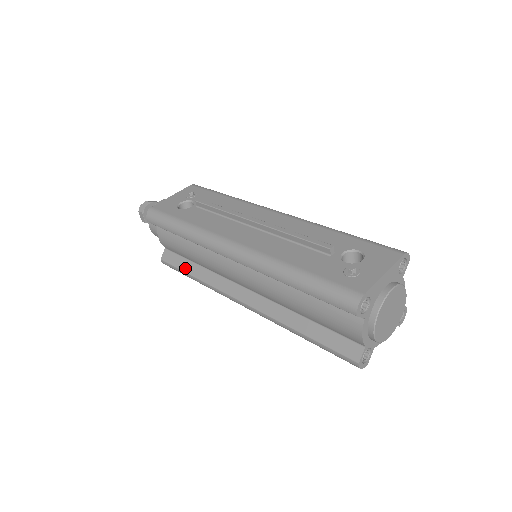
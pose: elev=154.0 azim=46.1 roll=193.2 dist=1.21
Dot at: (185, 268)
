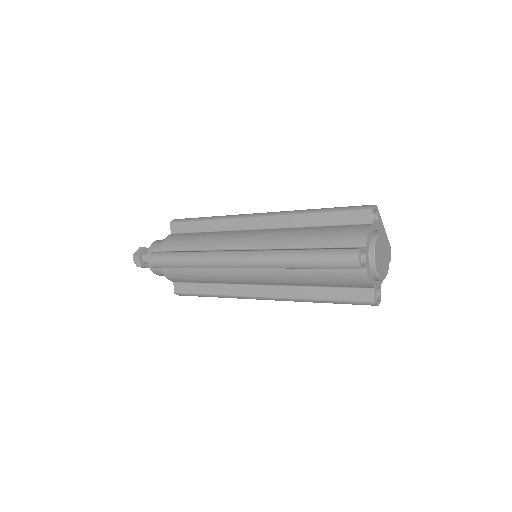
Dot at: occluded
